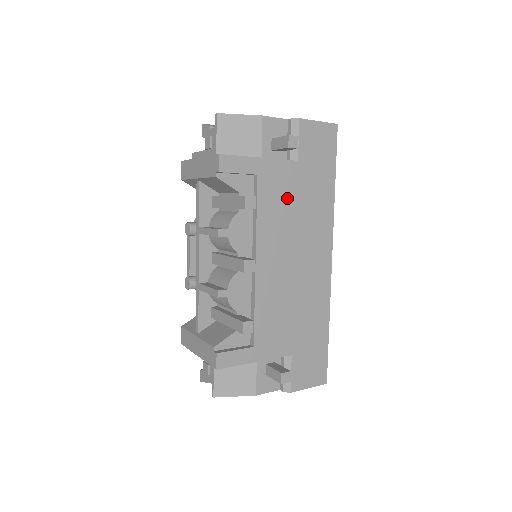
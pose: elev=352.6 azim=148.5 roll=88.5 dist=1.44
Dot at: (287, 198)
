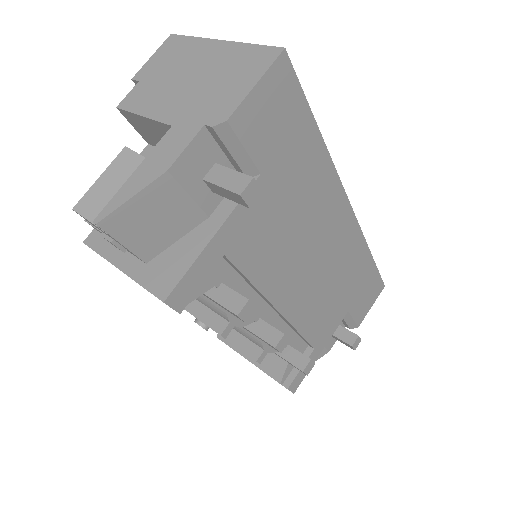
Dot at: (273, 226)
